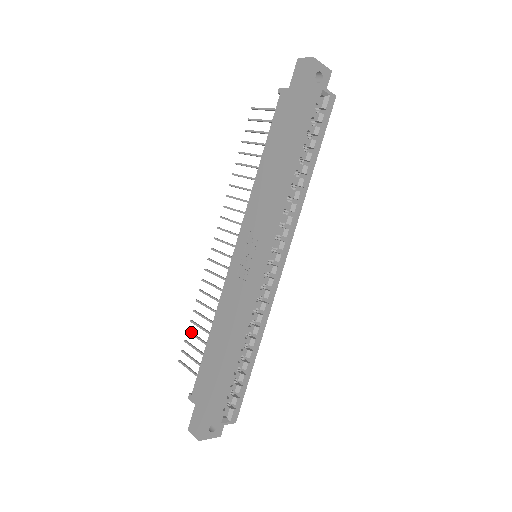
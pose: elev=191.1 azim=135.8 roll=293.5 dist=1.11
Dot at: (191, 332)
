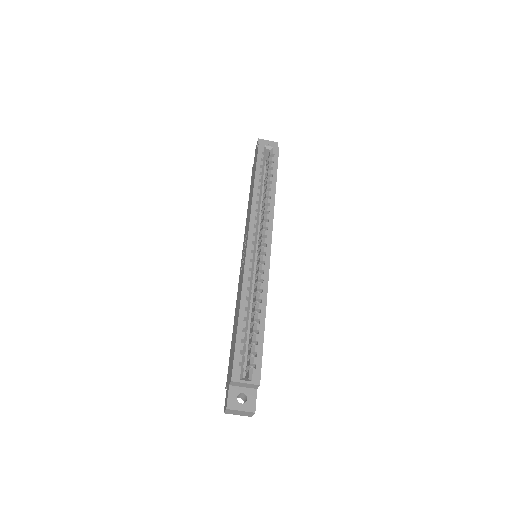
Dot at: occluded
